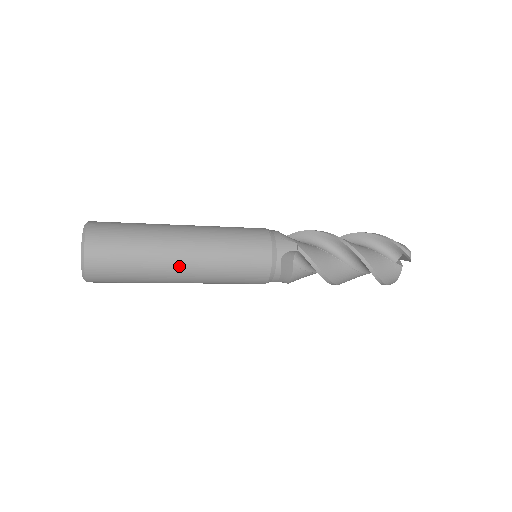
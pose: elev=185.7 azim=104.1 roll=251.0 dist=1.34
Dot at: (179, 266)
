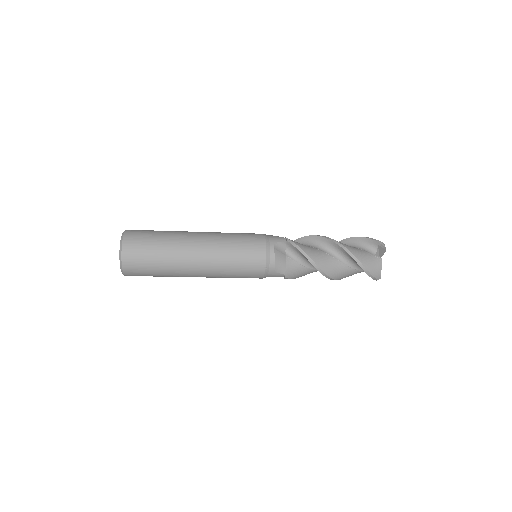
Dot at: (192, 251)
